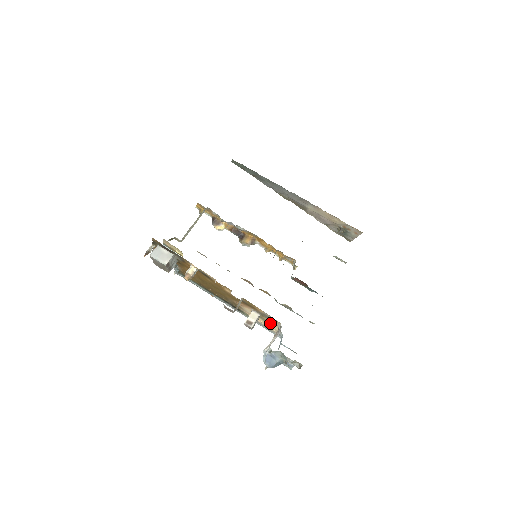
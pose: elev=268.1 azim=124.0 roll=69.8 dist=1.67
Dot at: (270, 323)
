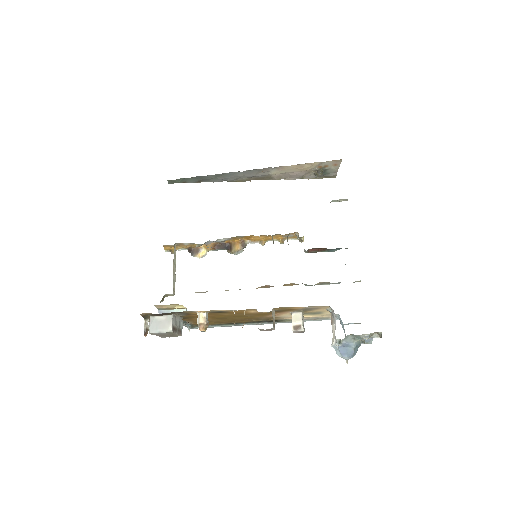
Dot at: (318, 312)
